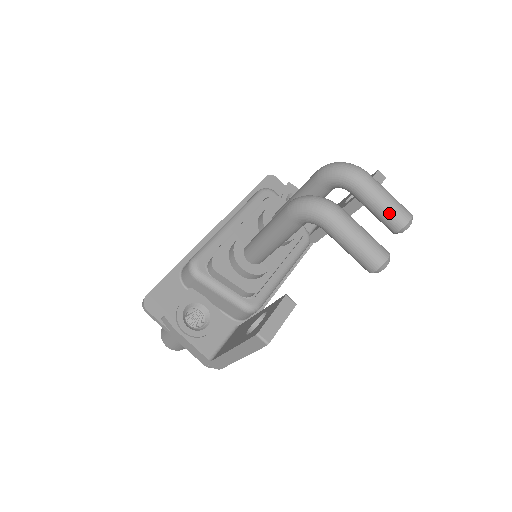
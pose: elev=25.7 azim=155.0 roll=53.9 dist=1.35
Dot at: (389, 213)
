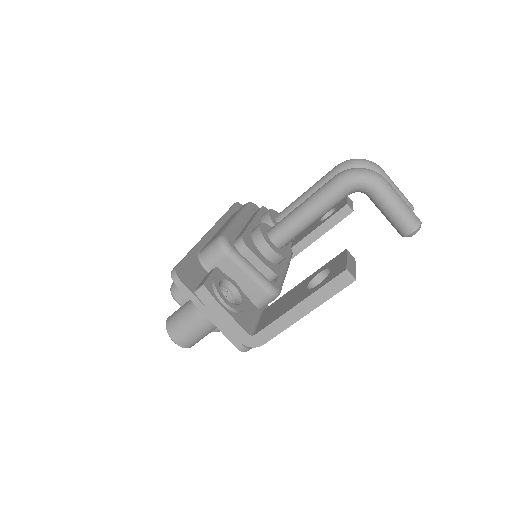
Dot at: occluded
